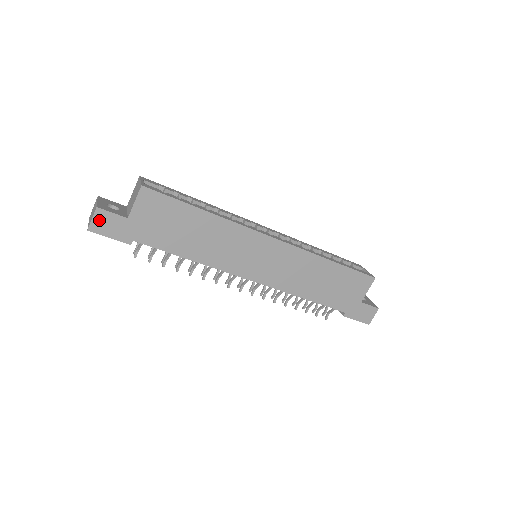
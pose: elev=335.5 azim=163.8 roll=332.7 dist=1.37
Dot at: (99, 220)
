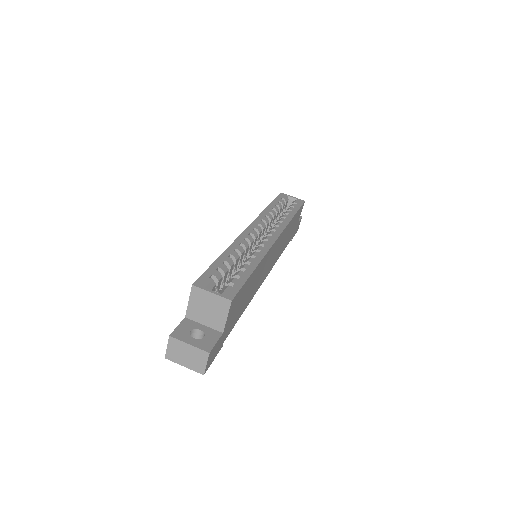
Dot at: (210, 359)
